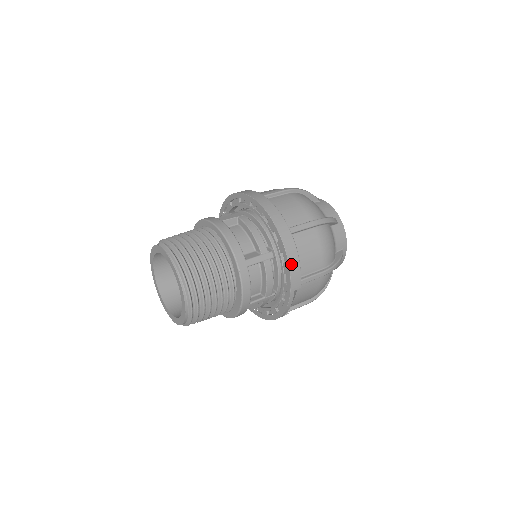
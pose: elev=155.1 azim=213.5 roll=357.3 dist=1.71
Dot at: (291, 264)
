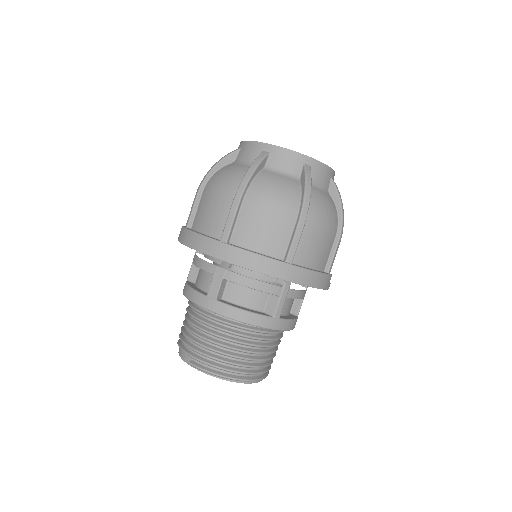
Dot at: (315, 284)
